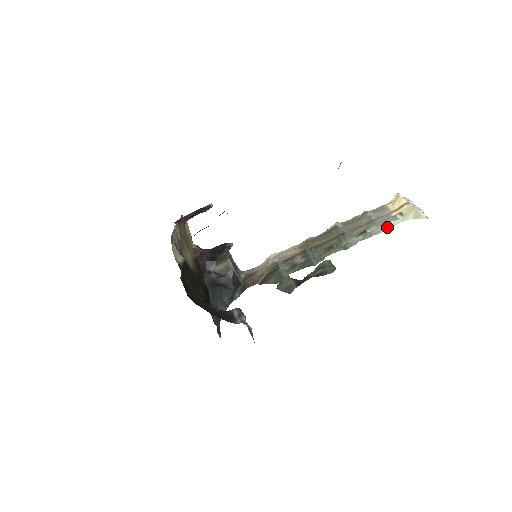
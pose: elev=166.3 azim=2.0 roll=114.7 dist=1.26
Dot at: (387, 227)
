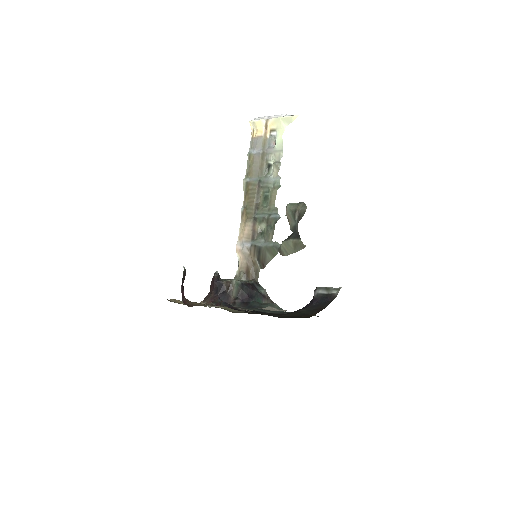
Dot at: (280, 147)
